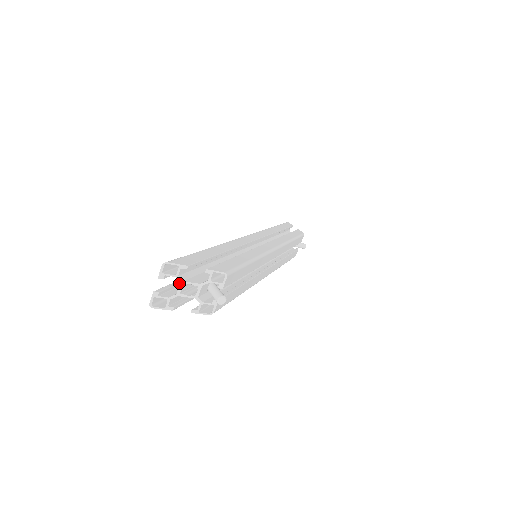
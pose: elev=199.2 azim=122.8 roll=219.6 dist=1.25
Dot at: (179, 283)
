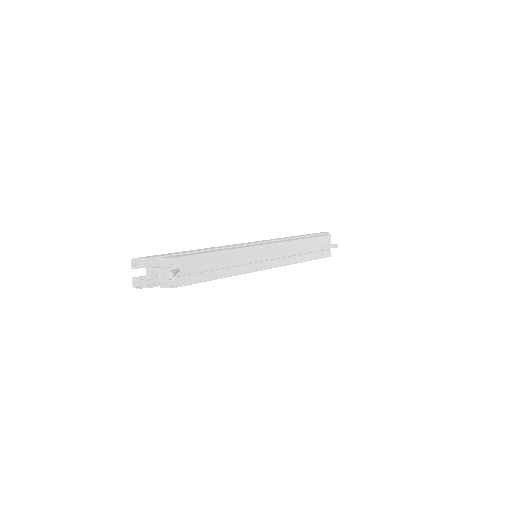
Dot at: occluded
